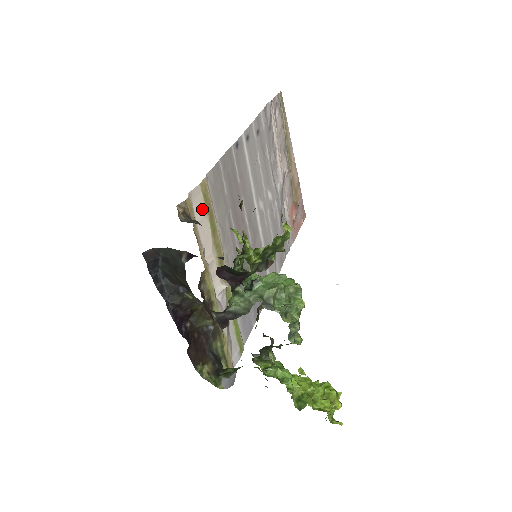
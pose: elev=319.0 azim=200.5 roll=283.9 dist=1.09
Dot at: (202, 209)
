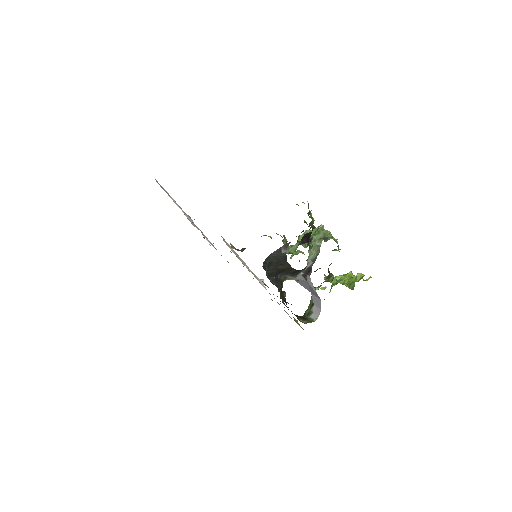
Dot at: (230, 246)
